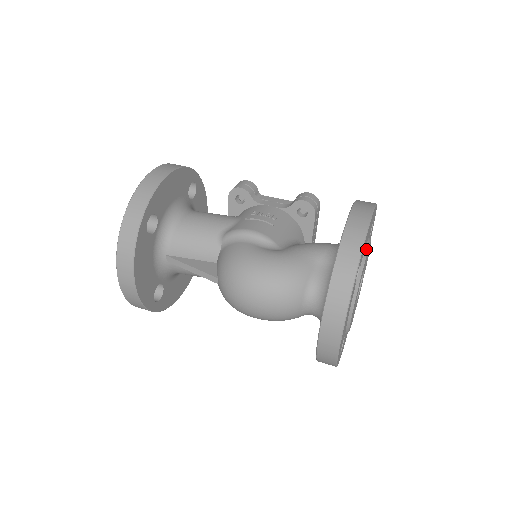
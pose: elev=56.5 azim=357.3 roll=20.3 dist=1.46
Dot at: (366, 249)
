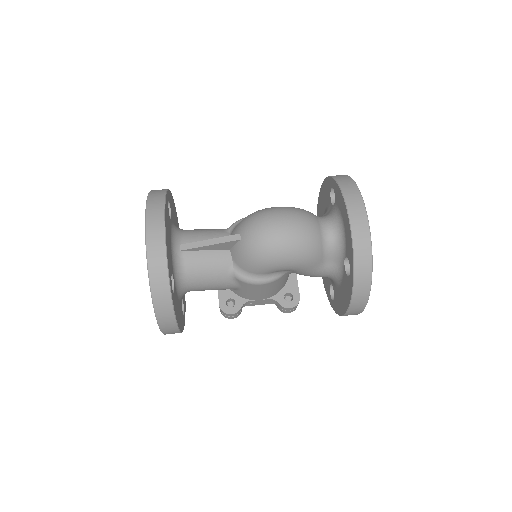
Dot at: occluded
